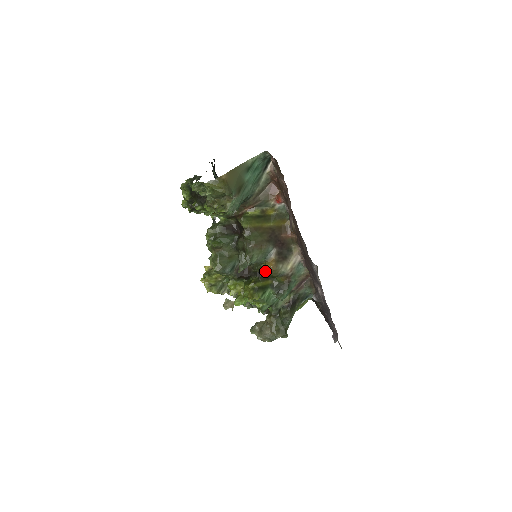
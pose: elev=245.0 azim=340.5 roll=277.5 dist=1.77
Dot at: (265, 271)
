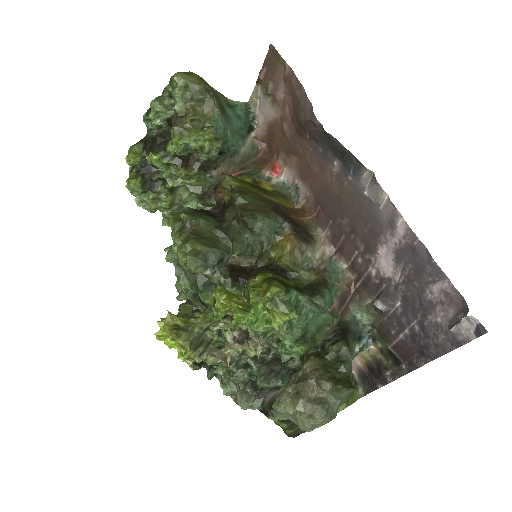
Dot at: (280, 256)
